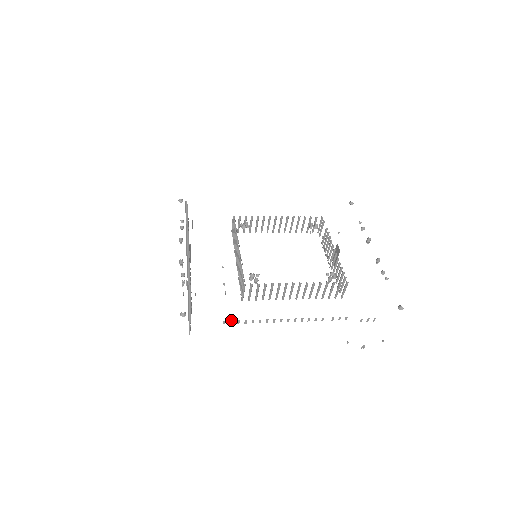
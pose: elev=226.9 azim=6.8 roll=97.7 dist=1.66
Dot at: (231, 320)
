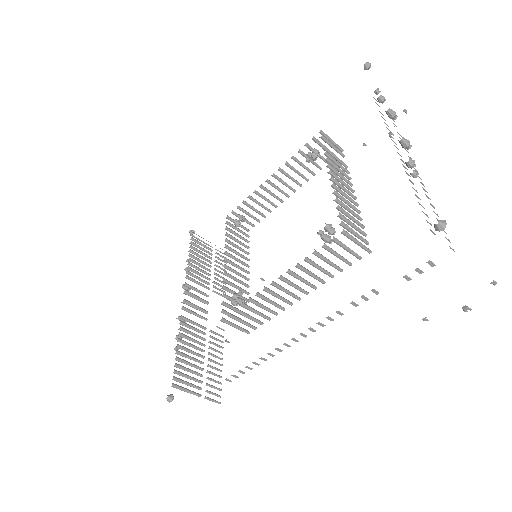
Dot at: (231, 375)
